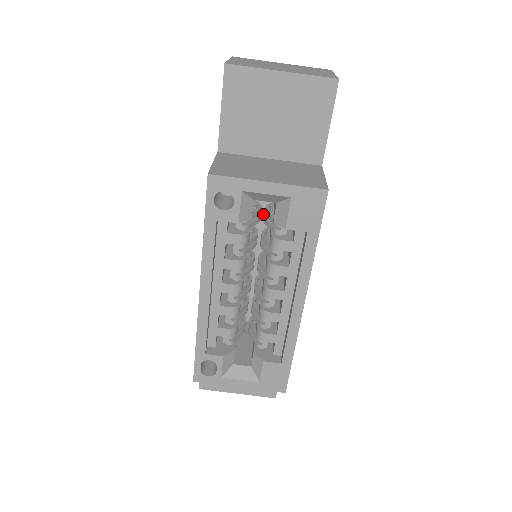
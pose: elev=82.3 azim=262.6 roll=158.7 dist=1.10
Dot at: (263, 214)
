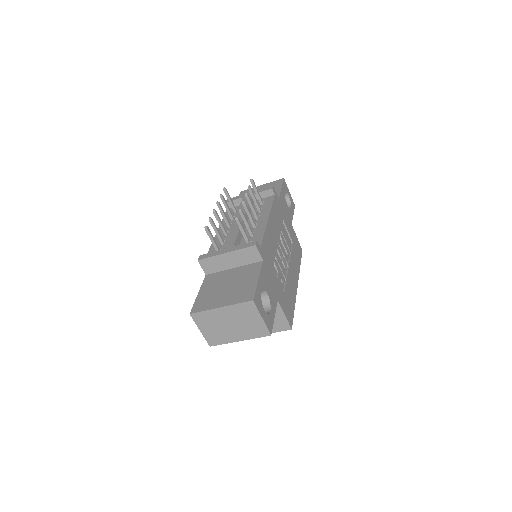
Dot at: occluded
